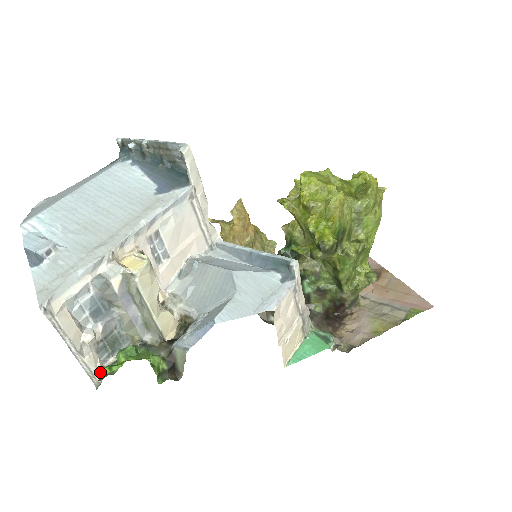
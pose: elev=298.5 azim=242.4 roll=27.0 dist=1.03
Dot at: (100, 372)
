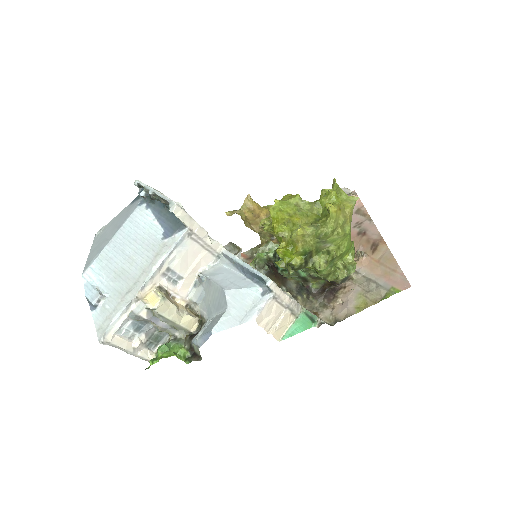
Dot at: (151, 358)
